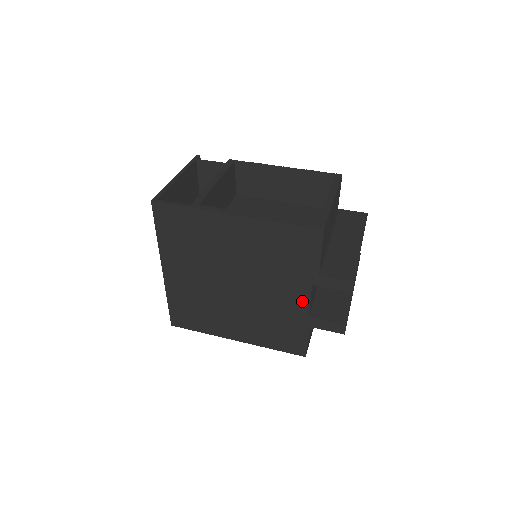
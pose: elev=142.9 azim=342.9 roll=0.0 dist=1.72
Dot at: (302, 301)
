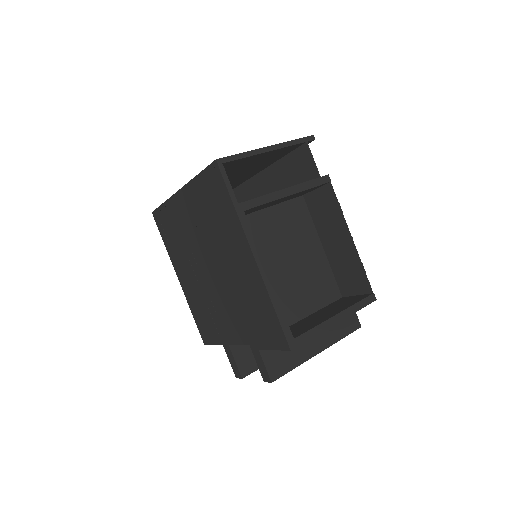
Dot at: (235, 337)
